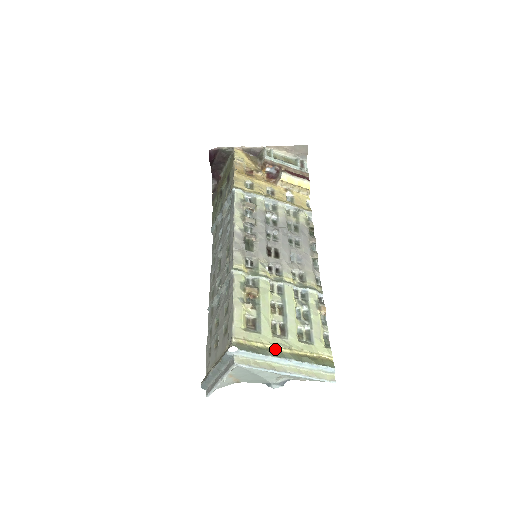
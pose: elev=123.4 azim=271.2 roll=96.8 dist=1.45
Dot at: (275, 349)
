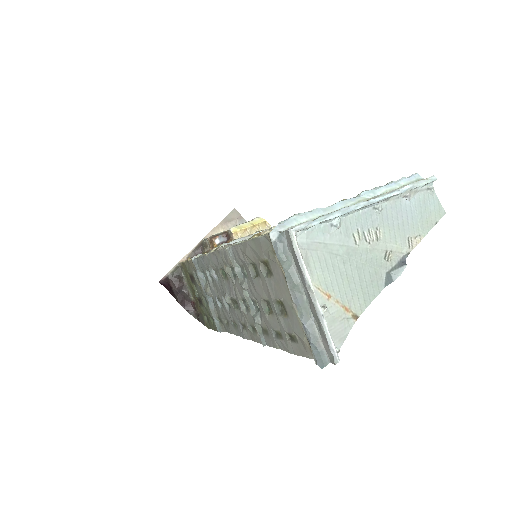
Dot at: occluded
